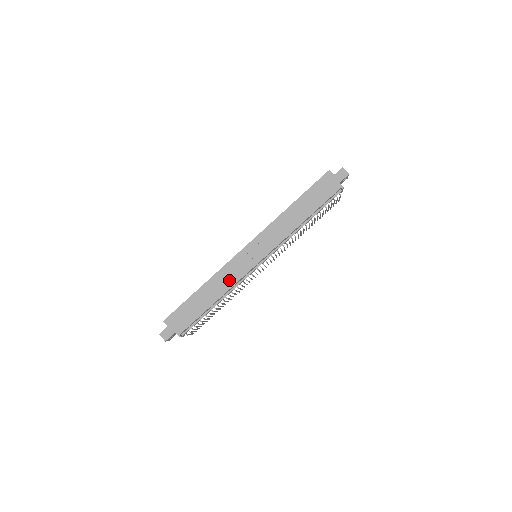
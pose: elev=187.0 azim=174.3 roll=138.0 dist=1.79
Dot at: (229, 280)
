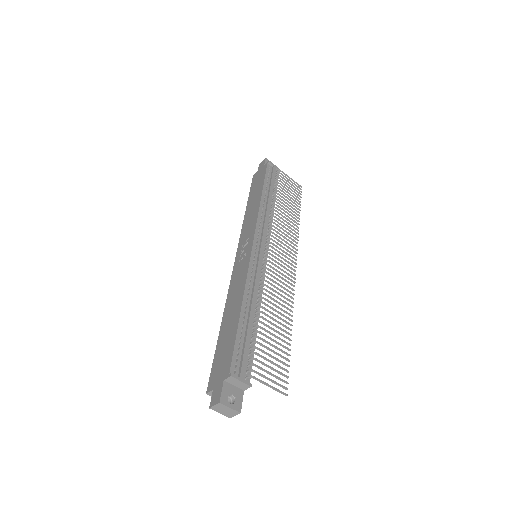
Dot at: (240, 284)
